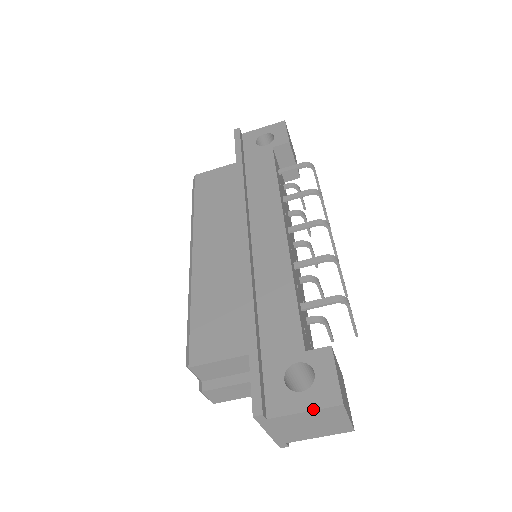
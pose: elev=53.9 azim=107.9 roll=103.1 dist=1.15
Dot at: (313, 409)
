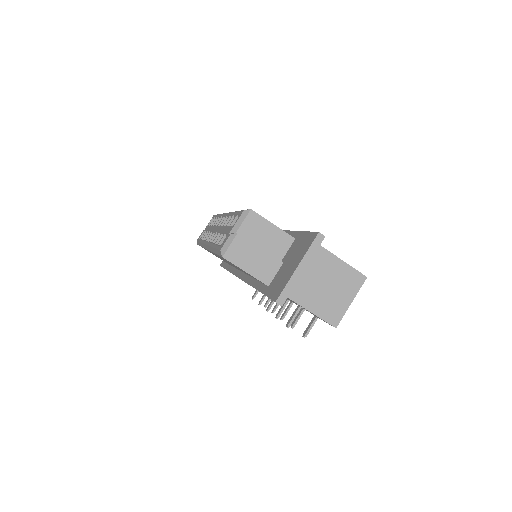
Dot at: (349, 265)
